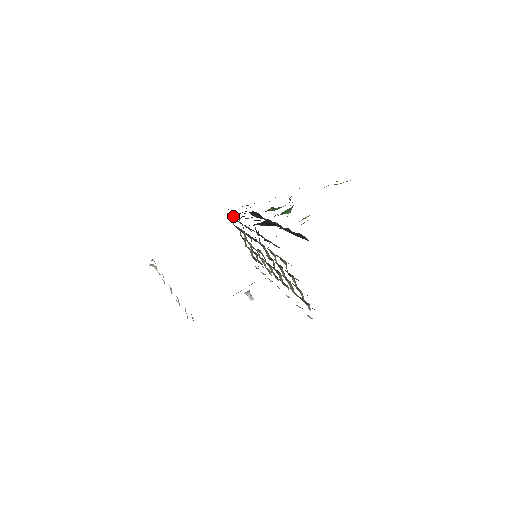
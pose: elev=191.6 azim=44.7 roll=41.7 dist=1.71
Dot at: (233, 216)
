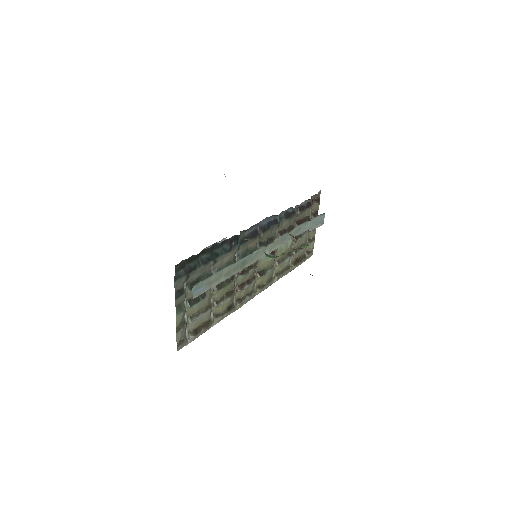
Dot at: (298, 205)
